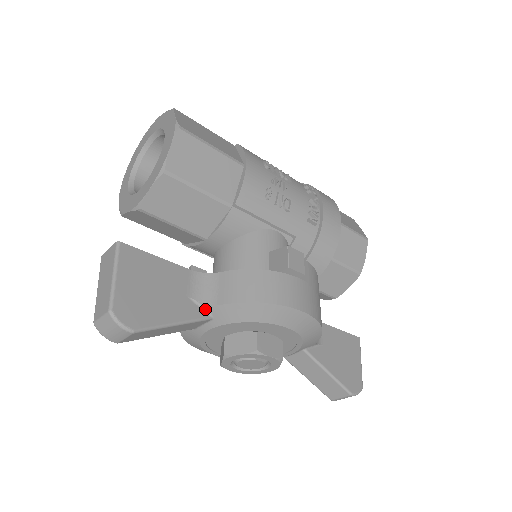
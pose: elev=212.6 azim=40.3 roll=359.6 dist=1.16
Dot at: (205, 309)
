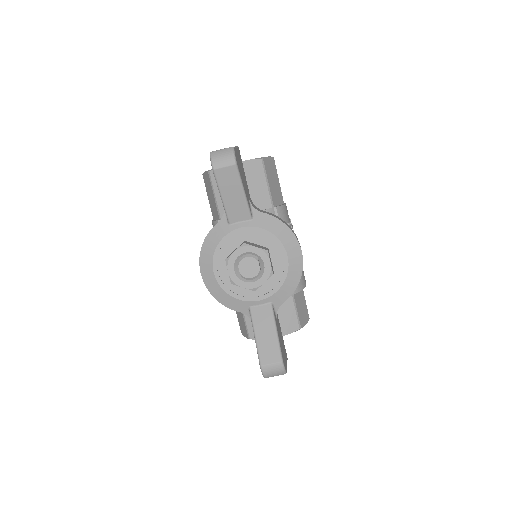
Dot at: (252, 211)
